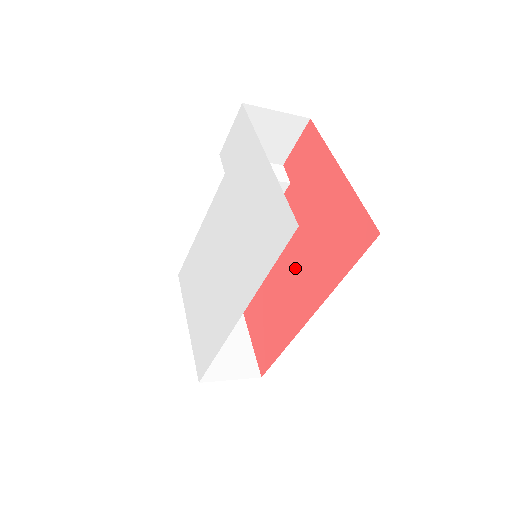
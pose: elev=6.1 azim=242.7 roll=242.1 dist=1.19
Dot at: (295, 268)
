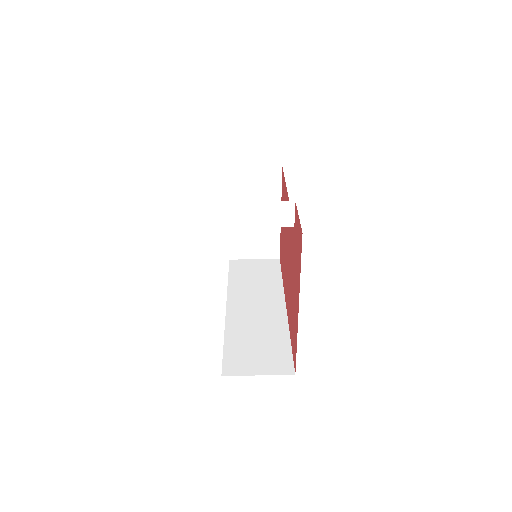
Dot at: (288, 271)
